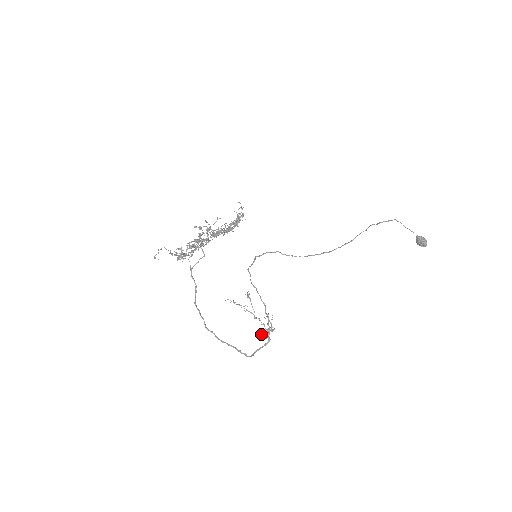
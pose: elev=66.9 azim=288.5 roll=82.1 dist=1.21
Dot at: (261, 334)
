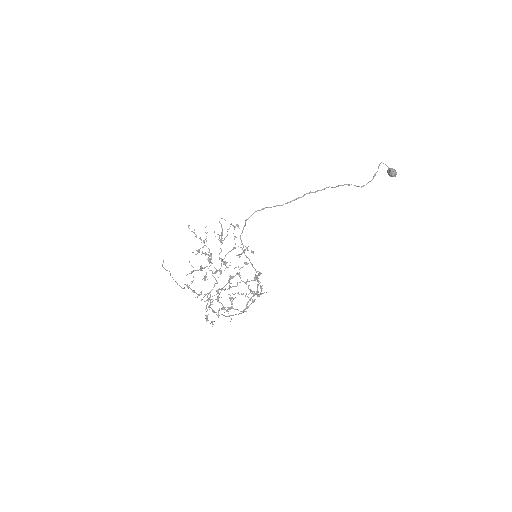
Dot at: occluded
